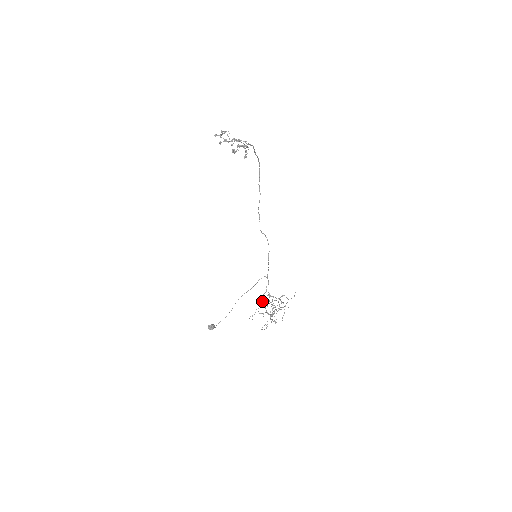
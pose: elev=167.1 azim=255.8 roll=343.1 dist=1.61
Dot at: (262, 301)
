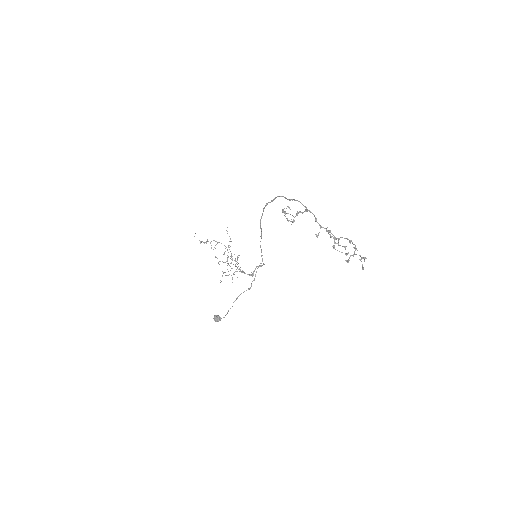
Dot at: (252, 275)
